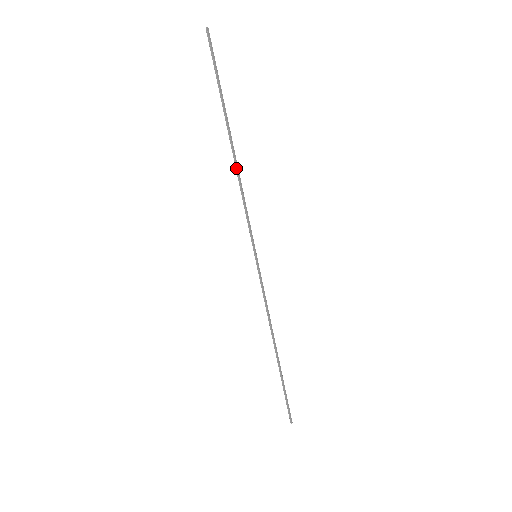
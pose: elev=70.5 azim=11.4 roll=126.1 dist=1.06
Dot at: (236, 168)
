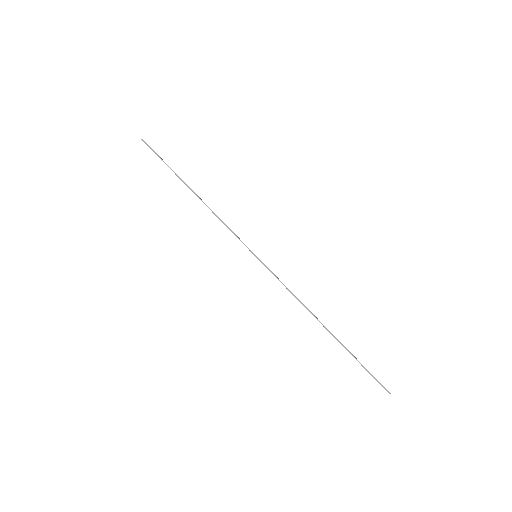
Dot at: (205, 204)
